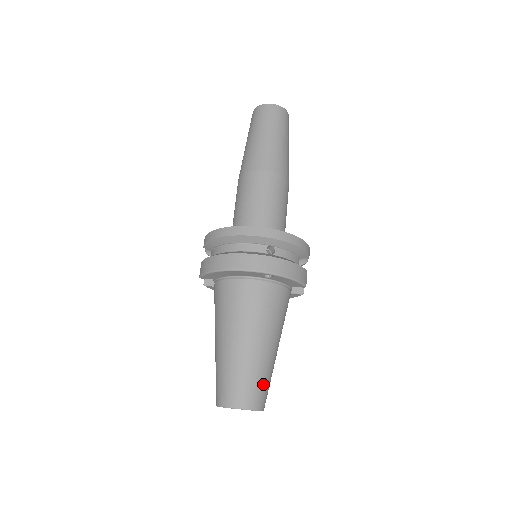
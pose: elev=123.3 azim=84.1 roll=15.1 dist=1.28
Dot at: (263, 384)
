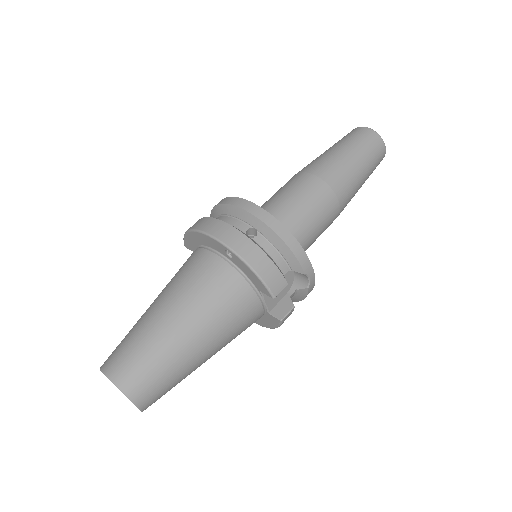
Dot at: (152, 370)
